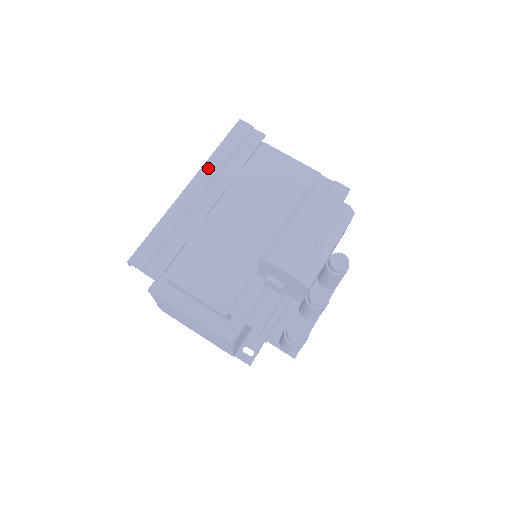
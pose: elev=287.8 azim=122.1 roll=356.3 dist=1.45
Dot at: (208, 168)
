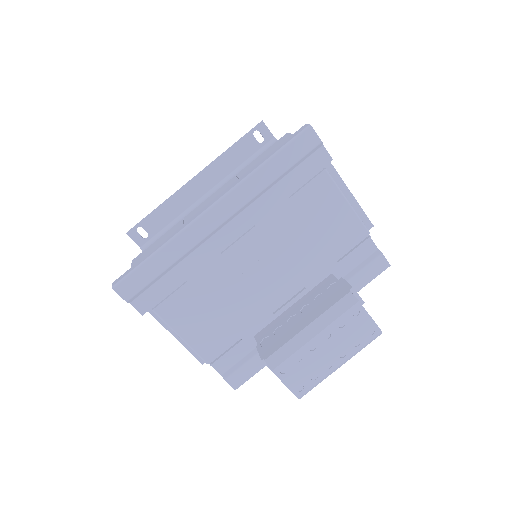
Dot at: (244, 190)
